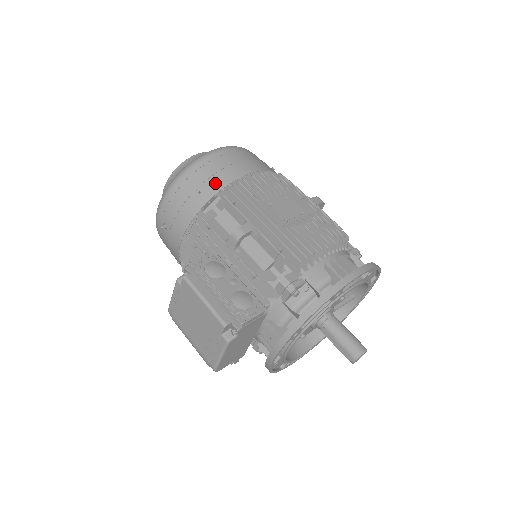
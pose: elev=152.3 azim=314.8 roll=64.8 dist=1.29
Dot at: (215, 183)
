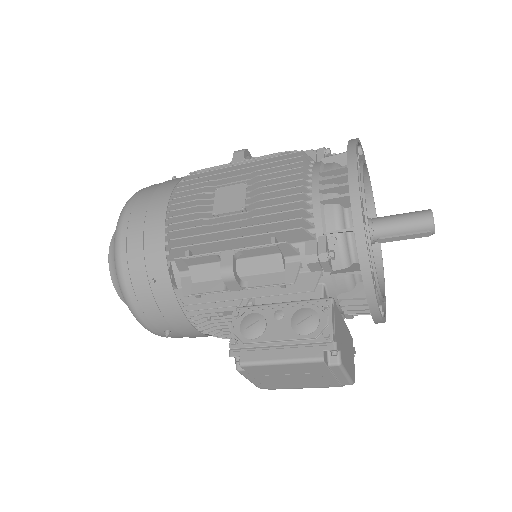
Dot at: (154, 258)
